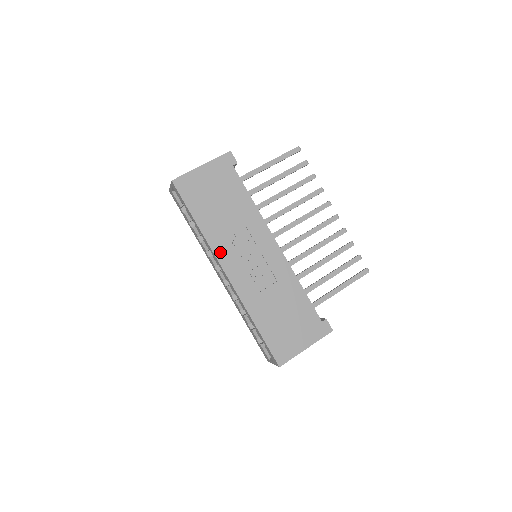
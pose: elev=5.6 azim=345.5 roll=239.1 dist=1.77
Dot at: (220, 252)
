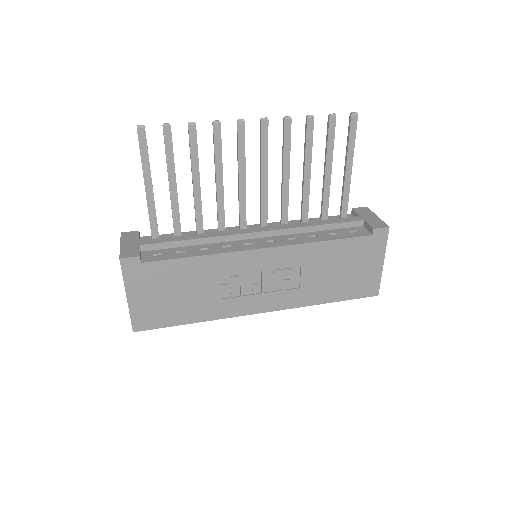
Dot at: (236, 311)
